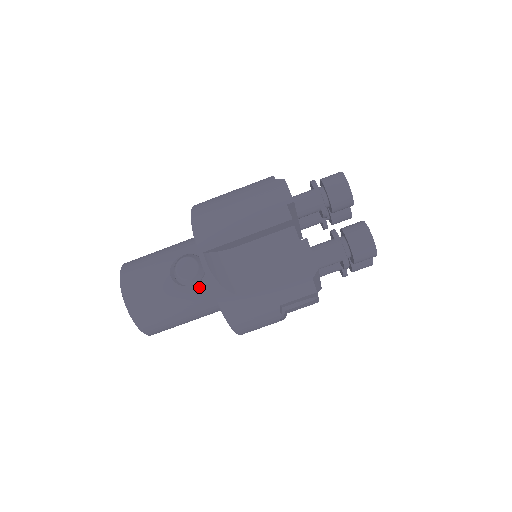
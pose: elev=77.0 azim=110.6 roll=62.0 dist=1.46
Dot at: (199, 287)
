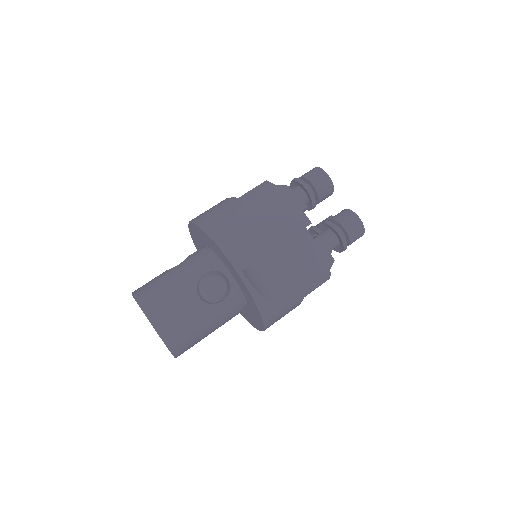
Dot at: (229, 301)
